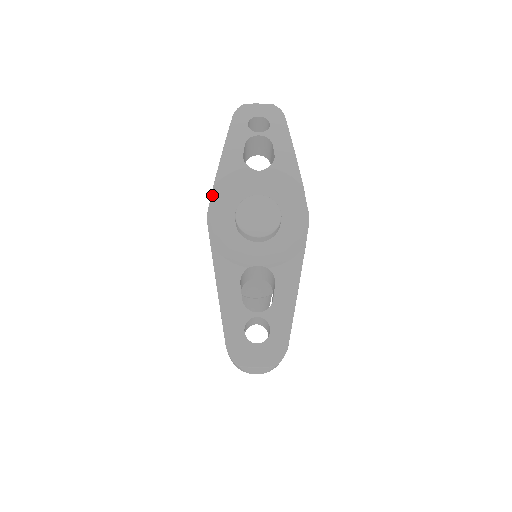
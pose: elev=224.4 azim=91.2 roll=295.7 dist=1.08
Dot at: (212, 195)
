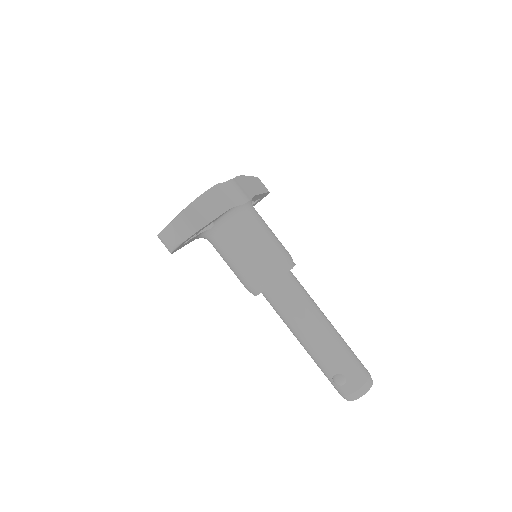
Dot at: occluded
